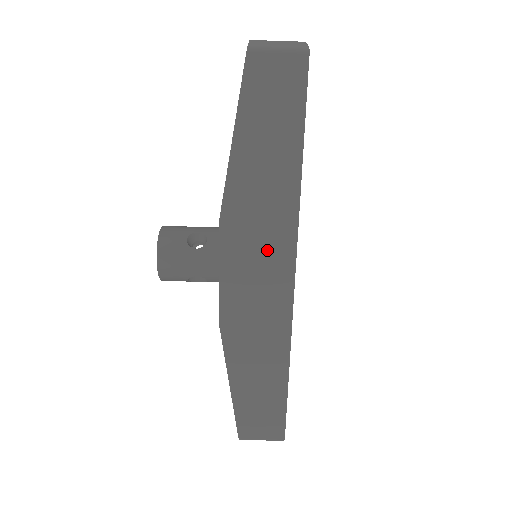
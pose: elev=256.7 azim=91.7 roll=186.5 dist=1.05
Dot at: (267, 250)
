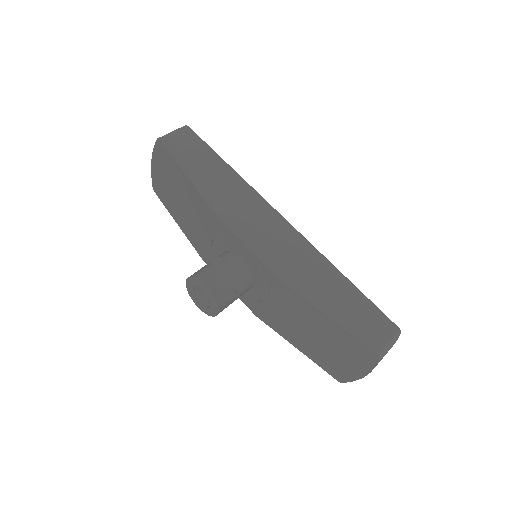
Dot at: (258, 216)
